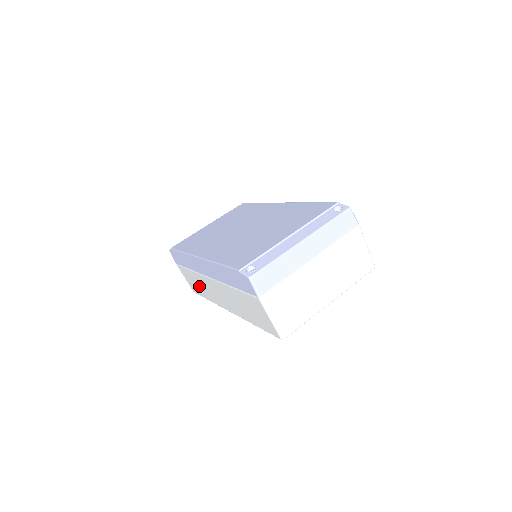
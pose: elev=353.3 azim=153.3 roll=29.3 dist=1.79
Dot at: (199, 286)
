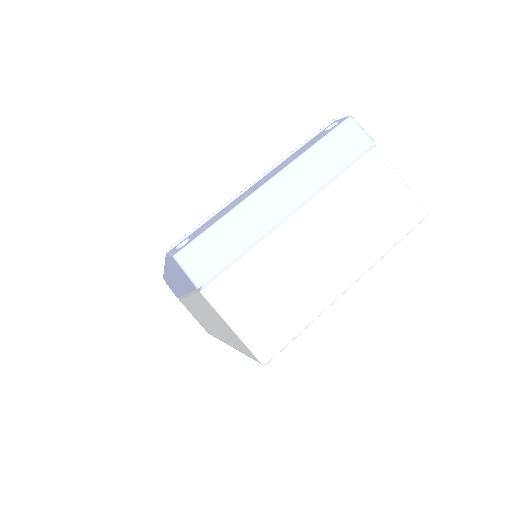
Dot at: occluded
